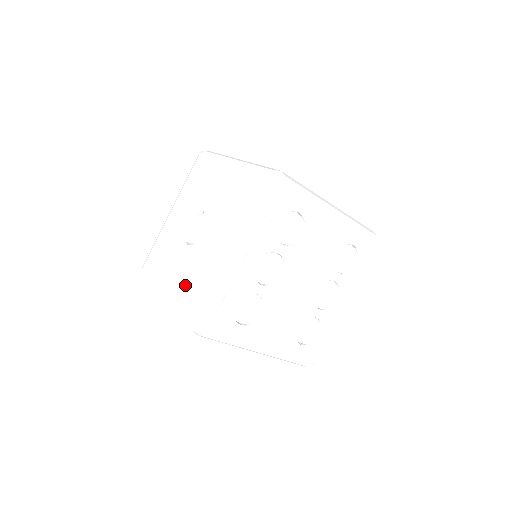
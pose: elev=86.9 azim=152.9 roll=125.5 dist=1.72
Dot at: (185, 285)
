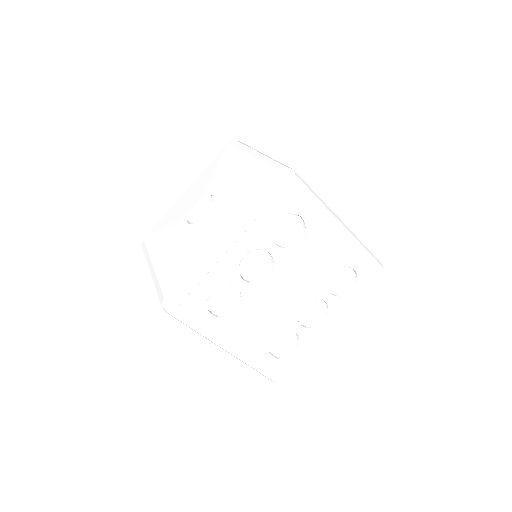
Dot at: (171, 260)
